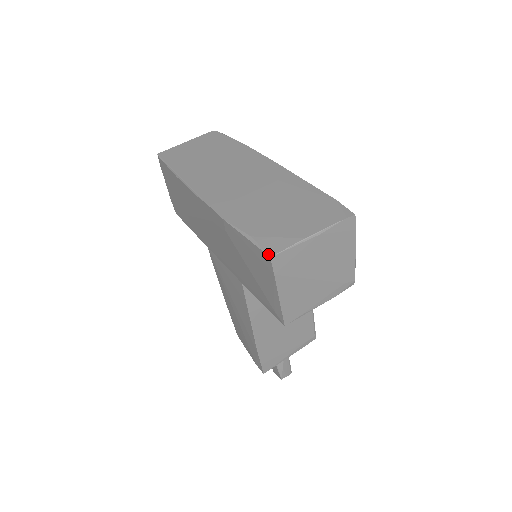
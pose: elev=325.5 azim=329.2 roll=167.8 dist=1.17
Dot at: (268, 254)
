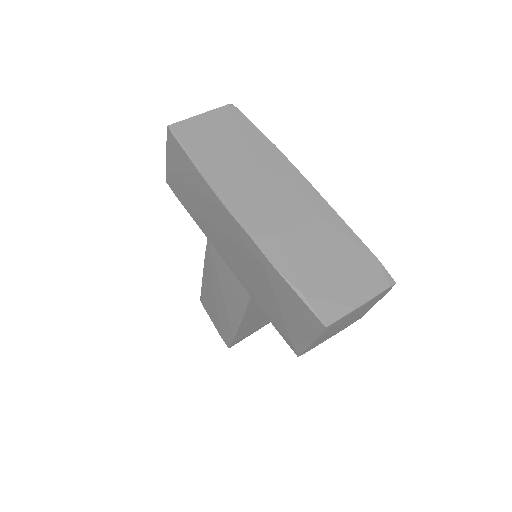
Dot at: (323, 323)
